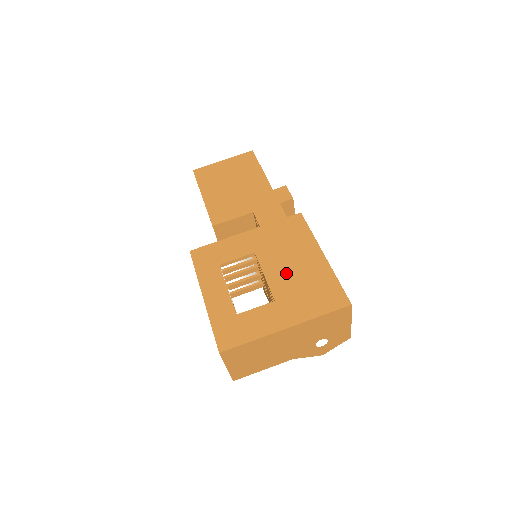
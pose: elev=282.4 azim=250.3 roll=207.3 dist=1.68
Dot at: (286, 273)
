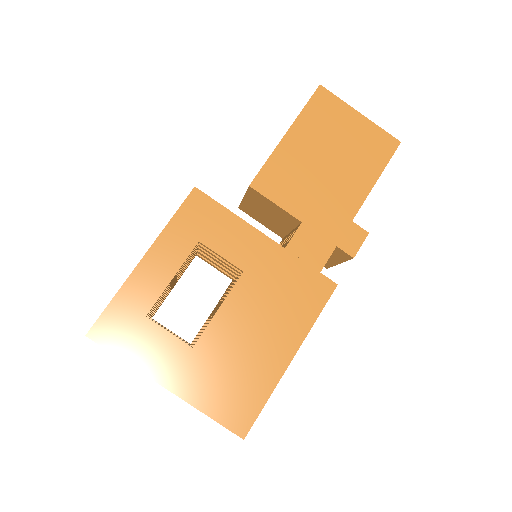
Dot at: (238, 333)
